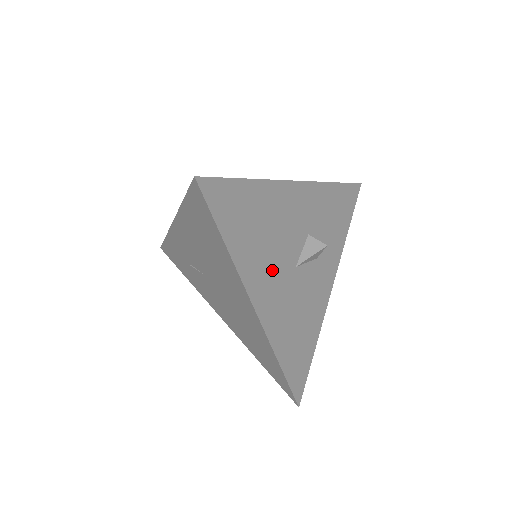
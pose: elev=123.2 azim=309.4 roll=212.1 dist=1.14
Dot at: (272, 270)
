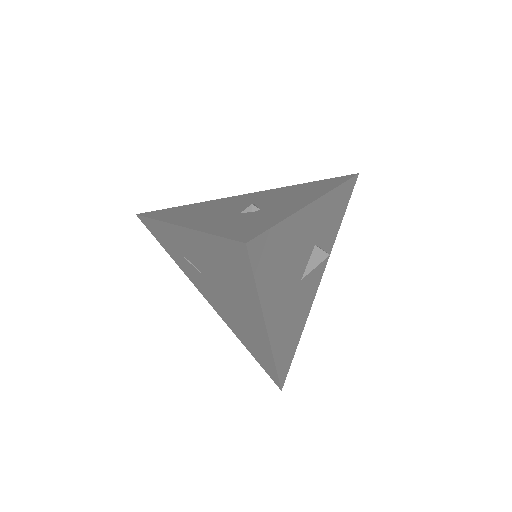
Dot at: (285, 293)
